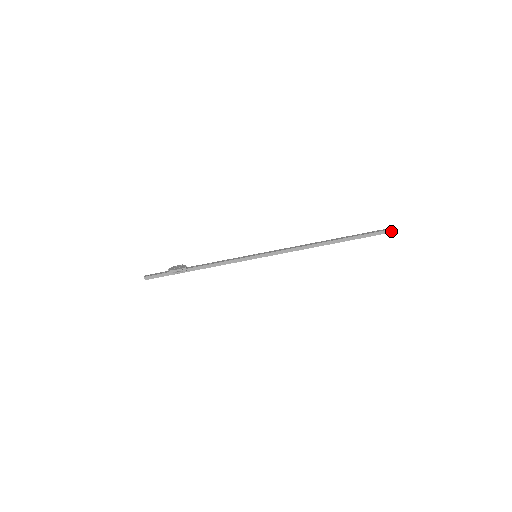
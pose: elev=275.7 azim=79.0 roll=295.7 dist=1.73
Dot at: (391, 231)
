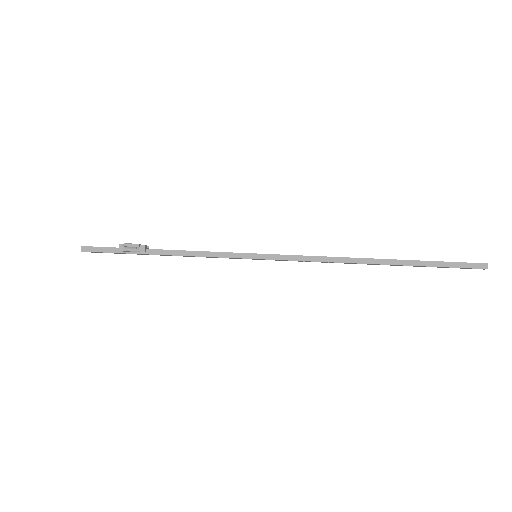
Dot at: (479, 266)
